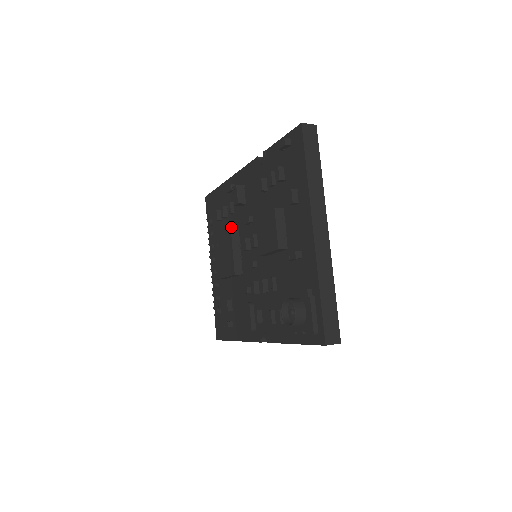
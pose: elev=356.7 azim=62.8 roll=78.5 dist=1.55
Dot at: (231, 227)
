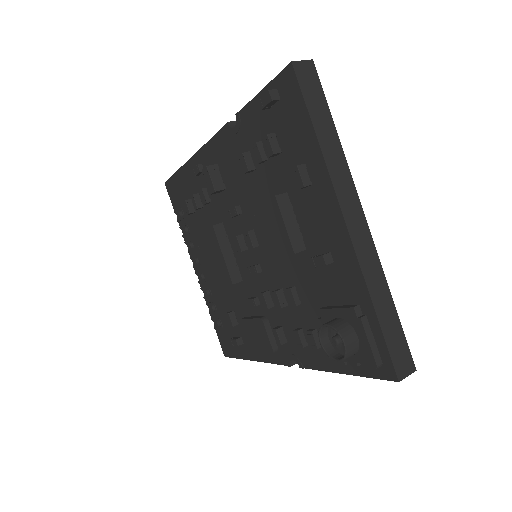
Dot at: (211, 220)
